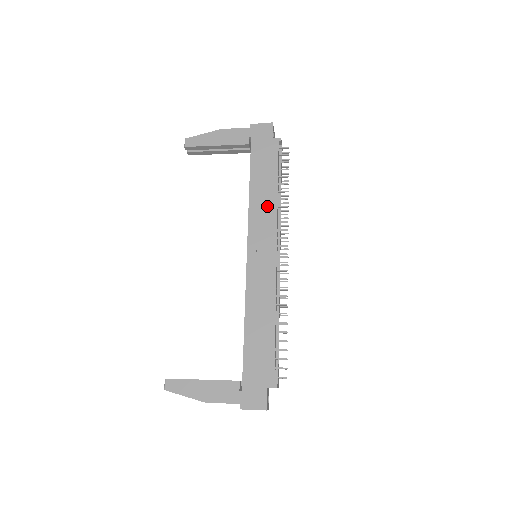
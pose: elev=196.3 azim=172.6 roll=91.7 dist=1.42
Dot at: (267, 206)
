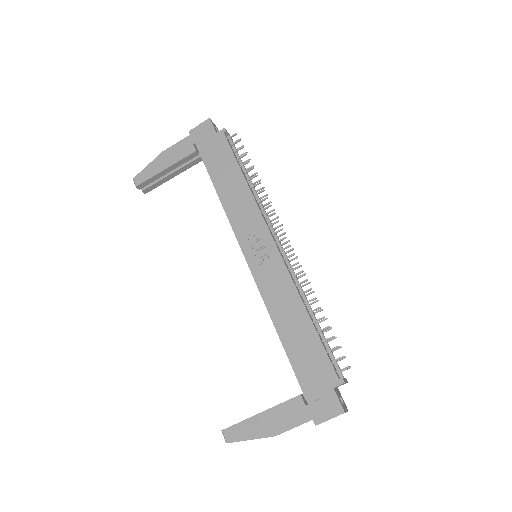
Dot at: (242, 200)
